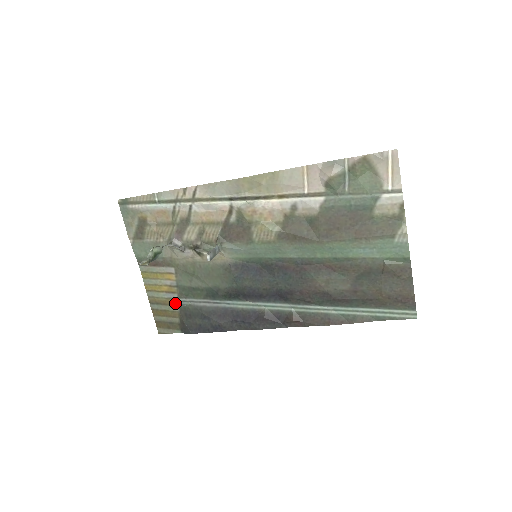
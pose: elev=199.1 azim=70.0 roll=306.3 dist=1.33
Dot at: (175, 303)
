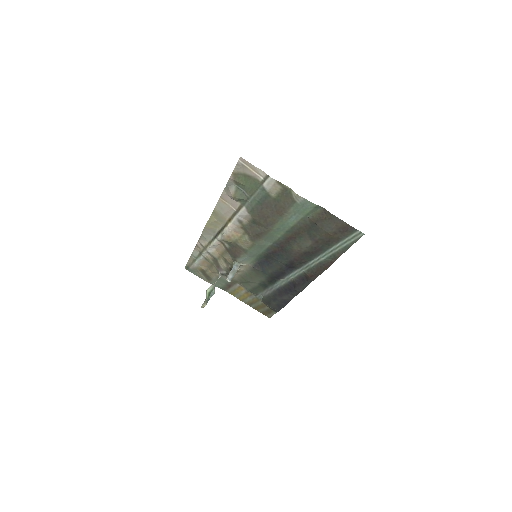
Dot at: (257, 300)
